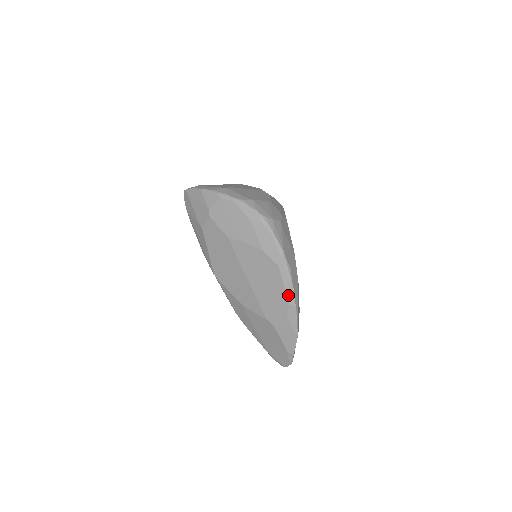
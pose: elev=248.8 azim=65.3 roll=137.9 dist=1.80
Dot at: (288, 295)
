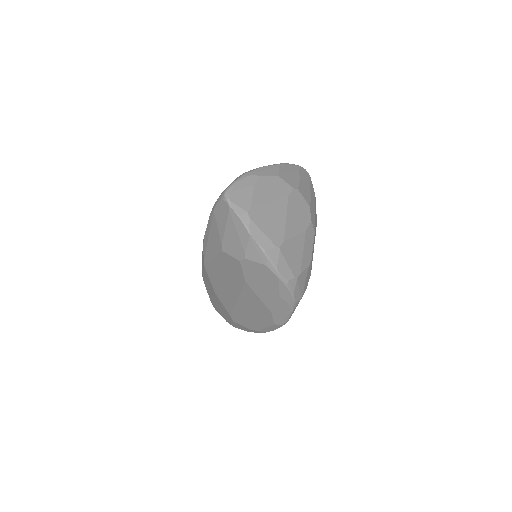
Dot at: (264, 330)
